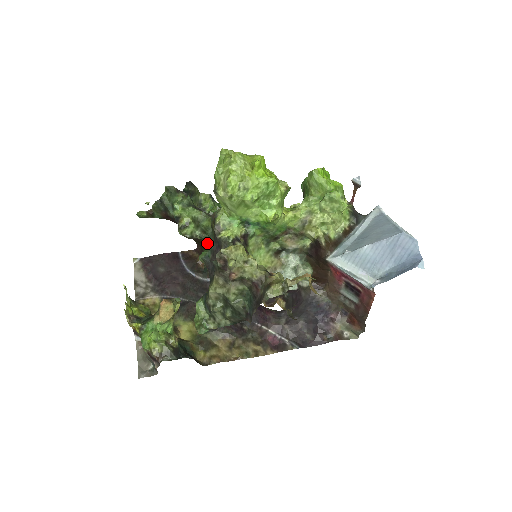
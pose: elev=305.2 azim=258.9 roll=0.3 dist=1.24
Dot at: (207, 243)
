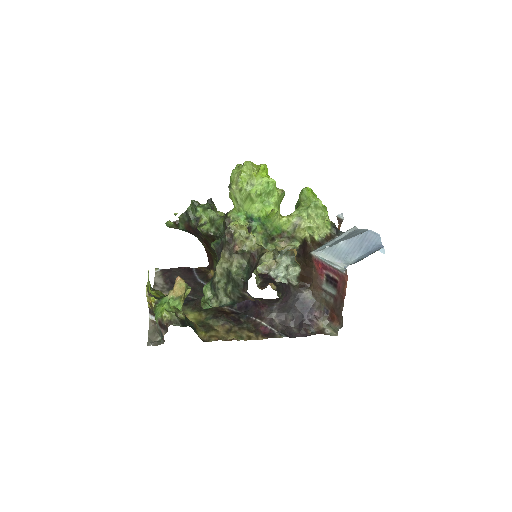
Dot at: occluded
